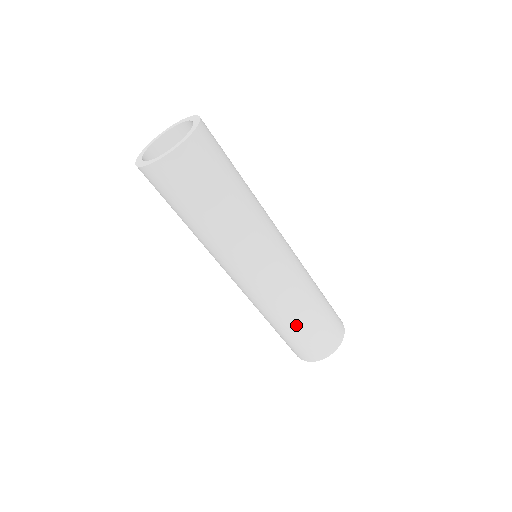
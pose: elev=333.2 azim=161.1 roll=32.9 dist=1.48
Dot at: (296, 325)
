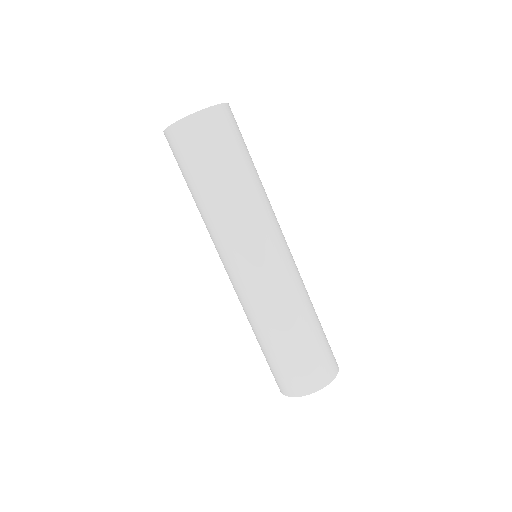
Dot at: (308, 324)
